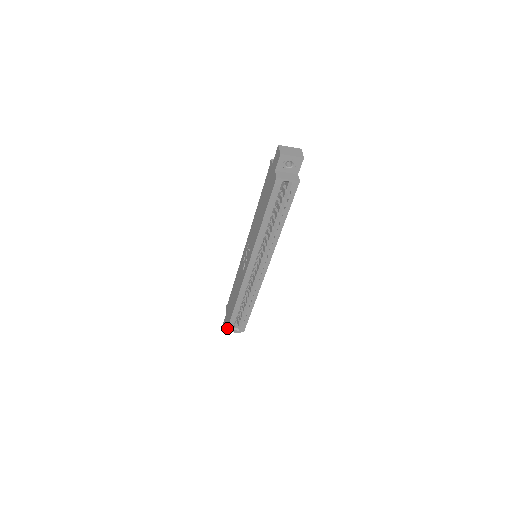
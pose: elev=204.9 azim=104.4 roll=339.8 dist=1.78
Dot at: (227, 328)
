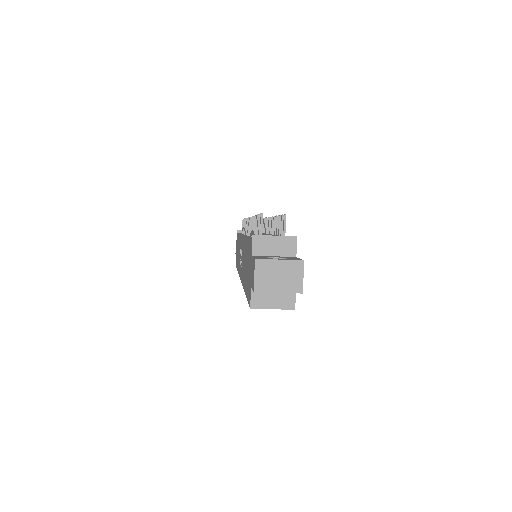
Dot at: occluded
